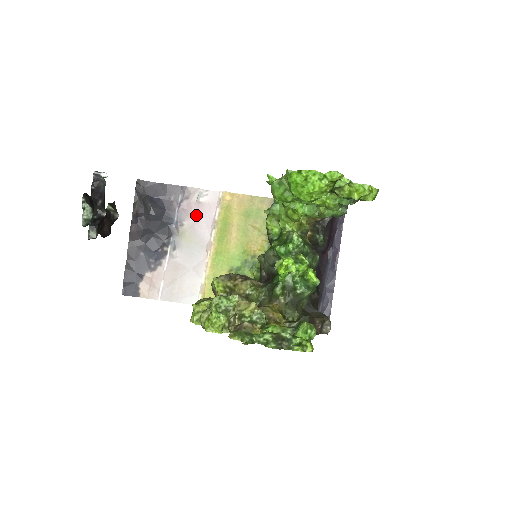
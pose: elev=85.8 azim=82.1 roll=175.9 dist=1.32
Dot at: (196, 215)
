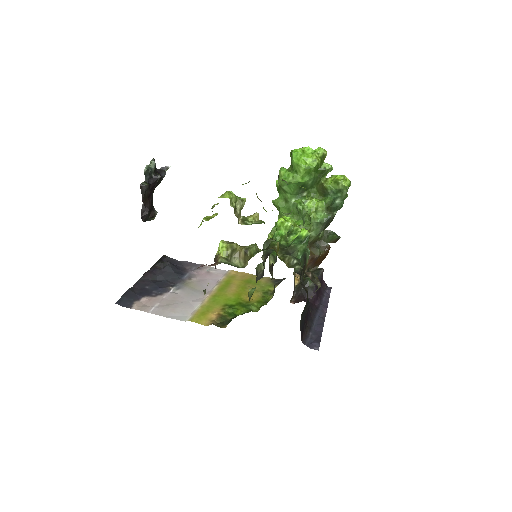
Dot at: (204, 277)
